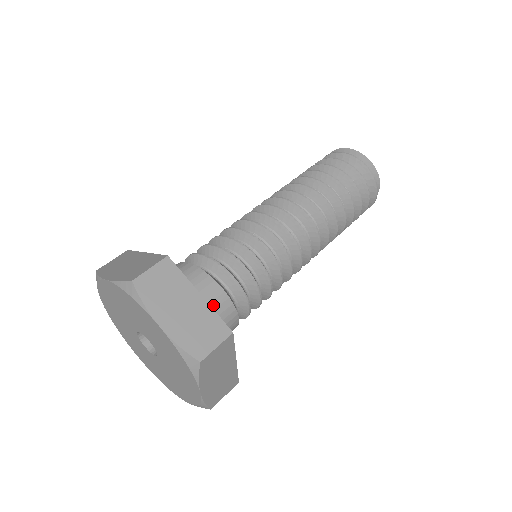
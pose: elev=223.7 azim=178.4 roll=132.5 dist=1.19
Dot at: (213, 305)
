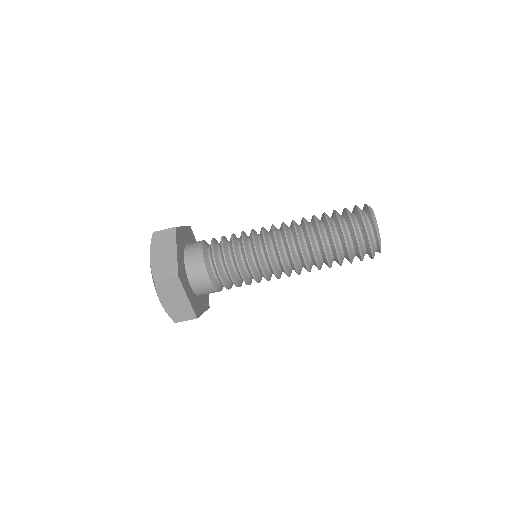
Dot at: (194, 265)
